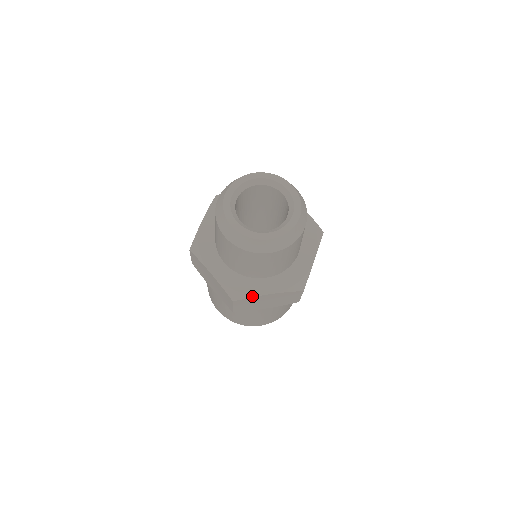
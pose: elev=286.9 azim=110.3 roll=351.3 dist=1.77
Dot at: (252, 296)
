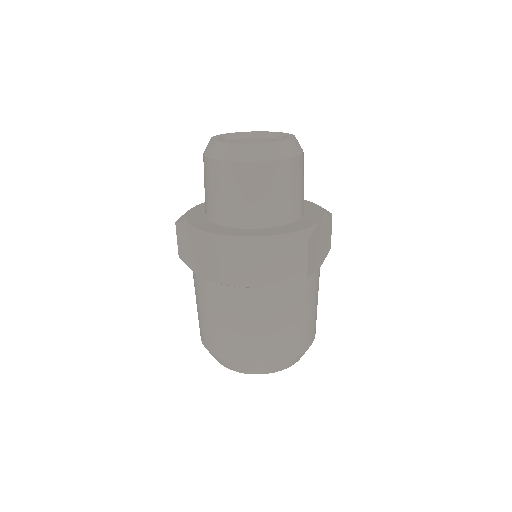
Dot at: (314, 227)
